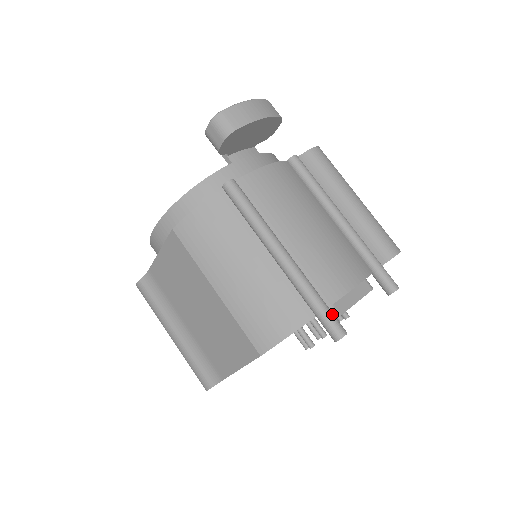
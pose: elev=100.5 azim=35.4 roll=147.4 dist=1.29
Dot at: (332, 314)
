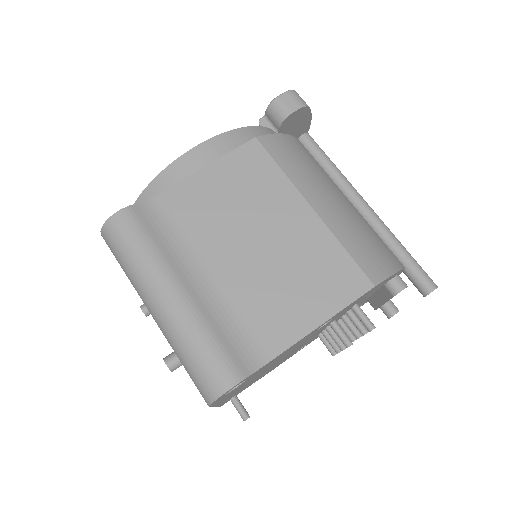
Dot at: occluded
